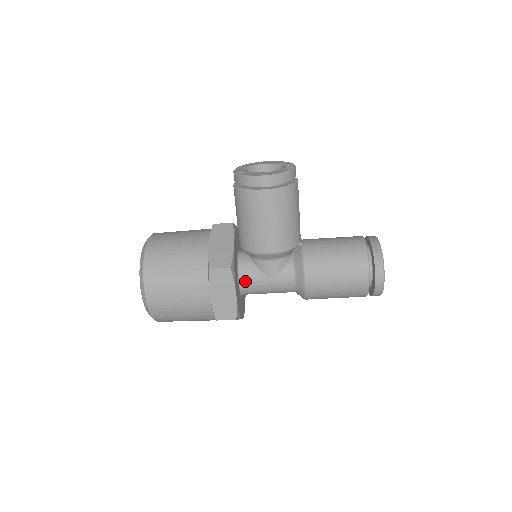
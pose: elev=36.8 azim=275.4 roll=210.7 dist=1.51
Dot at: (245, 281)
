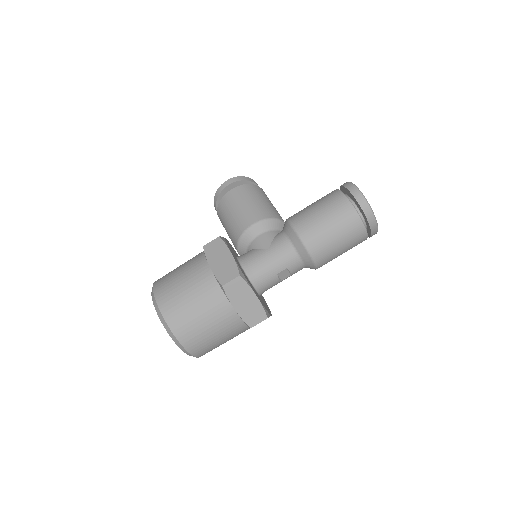
Dot at: (246, 262)
